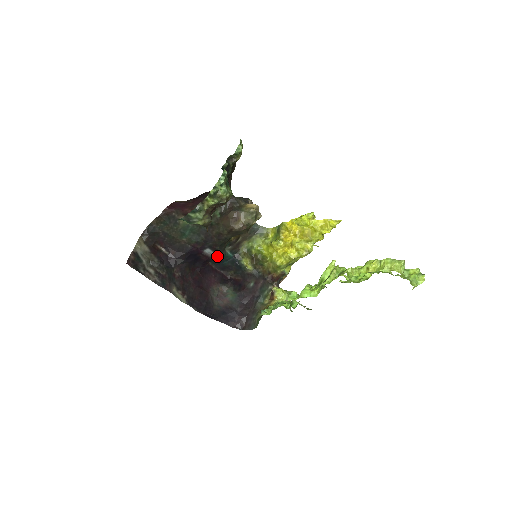
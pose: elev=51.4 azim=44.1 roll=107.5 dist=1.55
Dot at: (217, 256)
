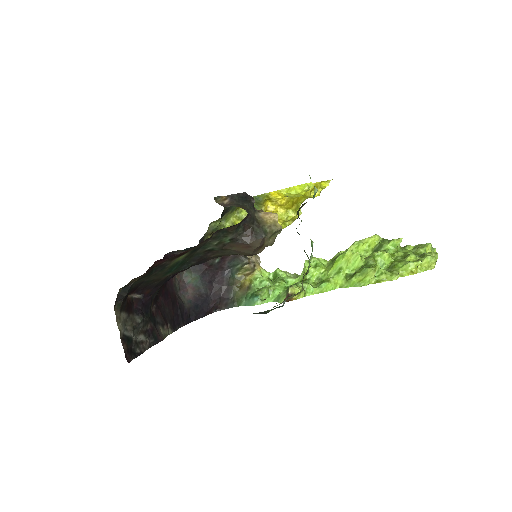
Dot at: occluded
